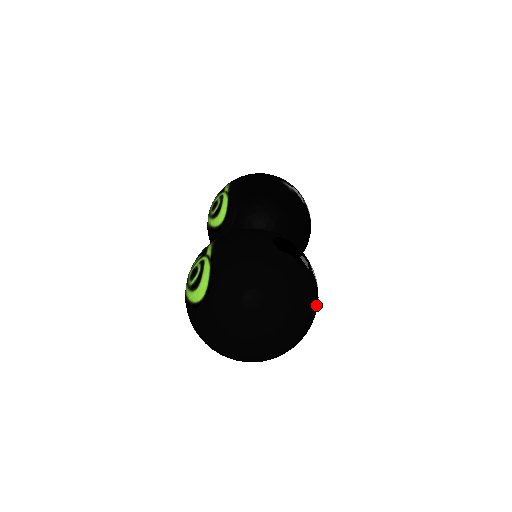
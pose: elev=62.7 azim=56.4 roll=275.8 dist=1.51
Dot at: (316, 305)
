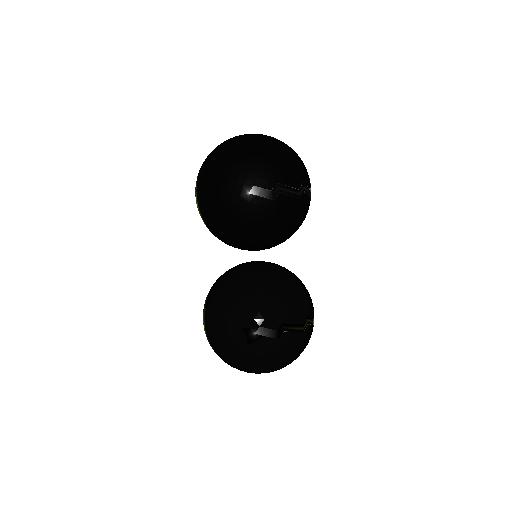
Dot at: (302, 342)
